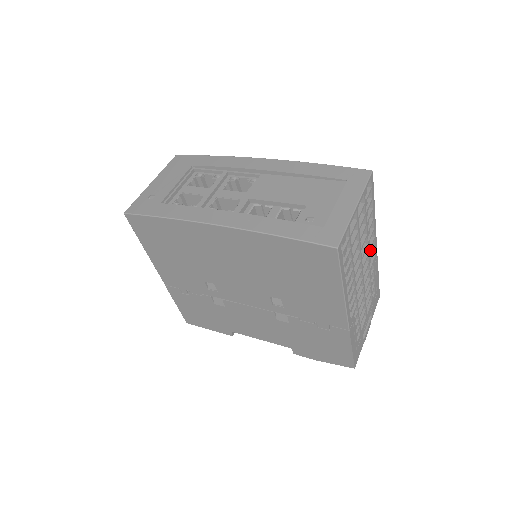
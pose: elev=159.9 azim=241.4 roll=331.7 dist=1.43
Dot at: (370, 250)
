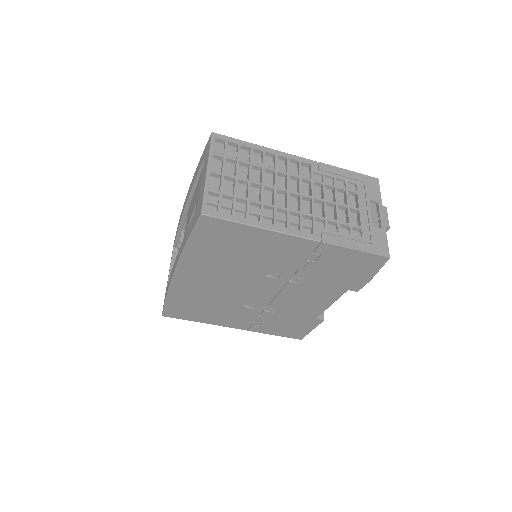
Dot at: (295, 169)
